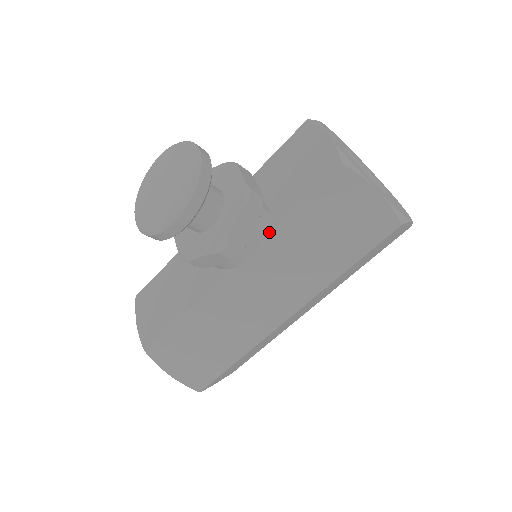
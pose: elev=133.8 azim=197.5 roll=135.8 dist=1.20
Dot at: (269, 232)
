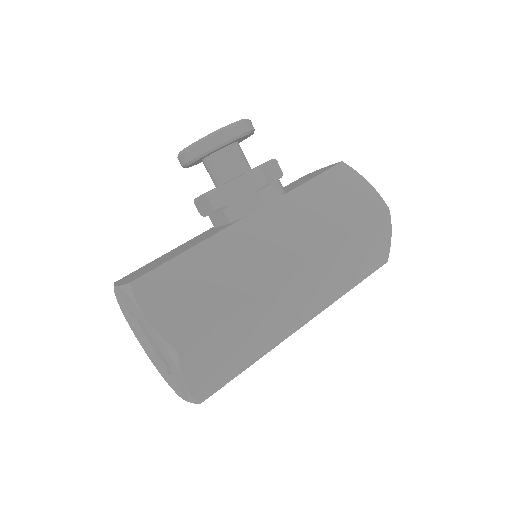
Dot at: (286, 193)
